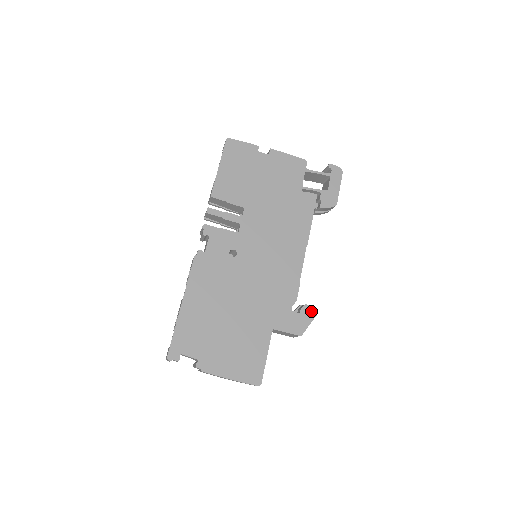
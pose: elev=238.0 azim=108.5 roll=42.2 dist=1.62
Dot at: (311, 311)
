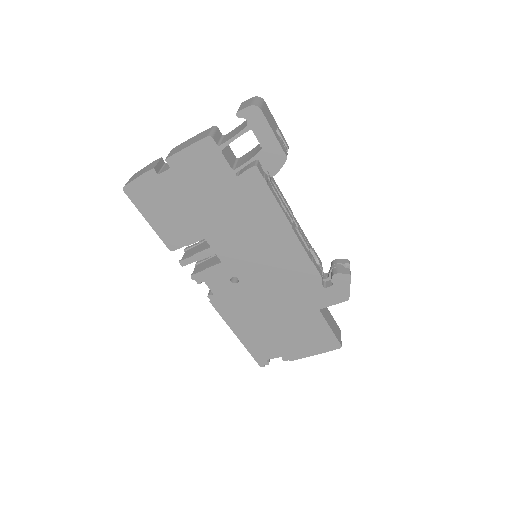
Dot at: (343, 277)
